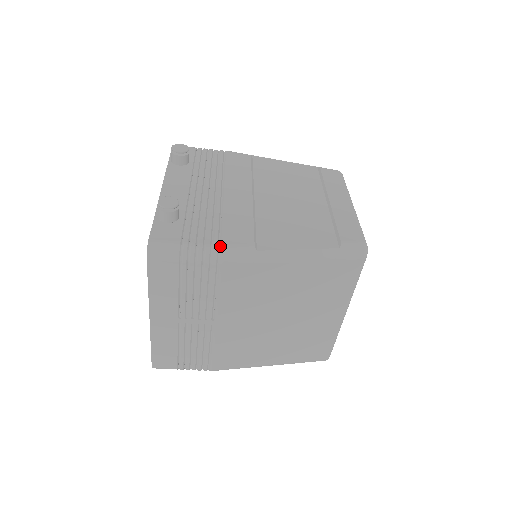
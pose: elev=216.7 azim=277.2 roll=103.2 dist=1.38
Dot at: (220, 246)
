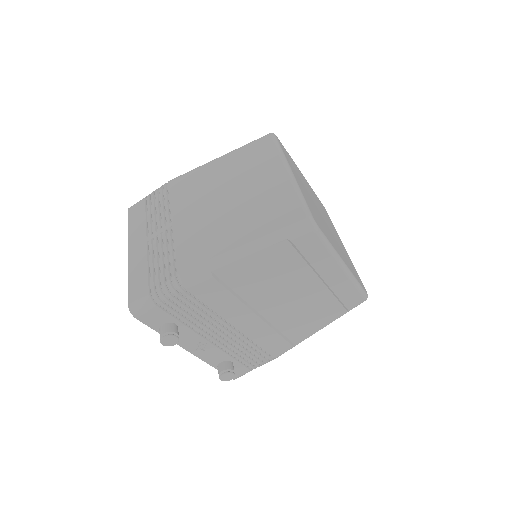
Dot at: occluded
